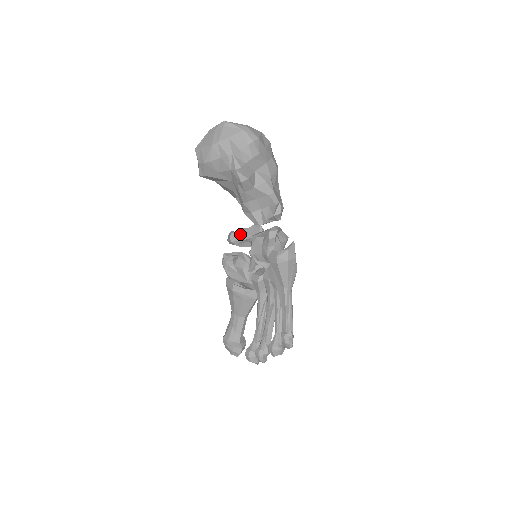
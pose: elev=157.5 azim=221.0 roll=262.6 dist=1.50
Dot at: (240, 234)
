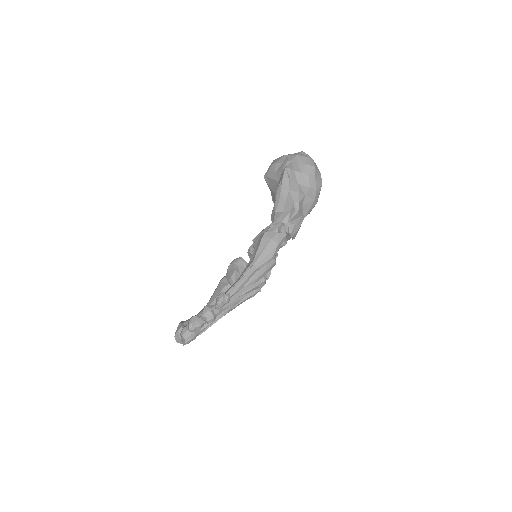
Dot at: occluded
